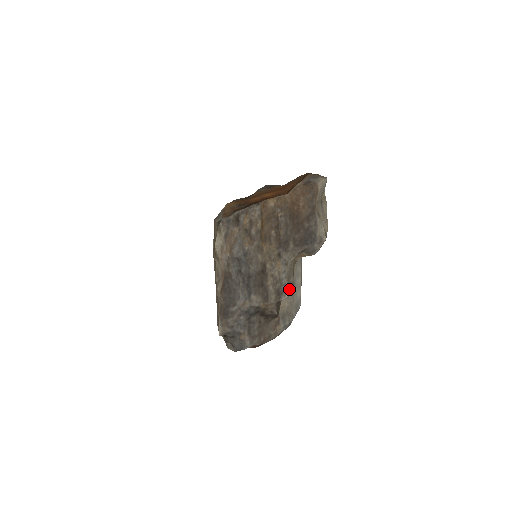
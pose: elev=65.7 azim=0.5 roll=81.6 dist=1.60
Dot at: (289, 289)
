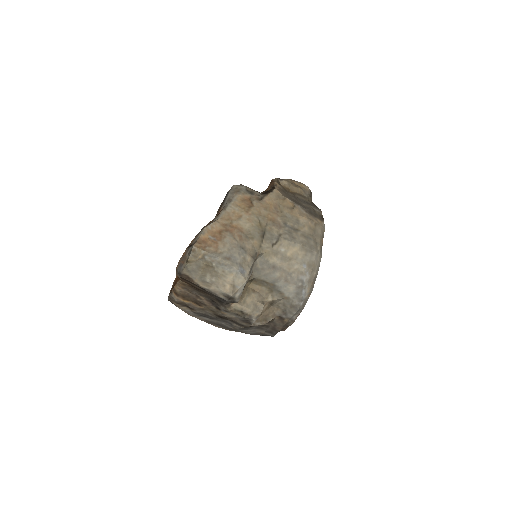
Dot at: (251, 316)
